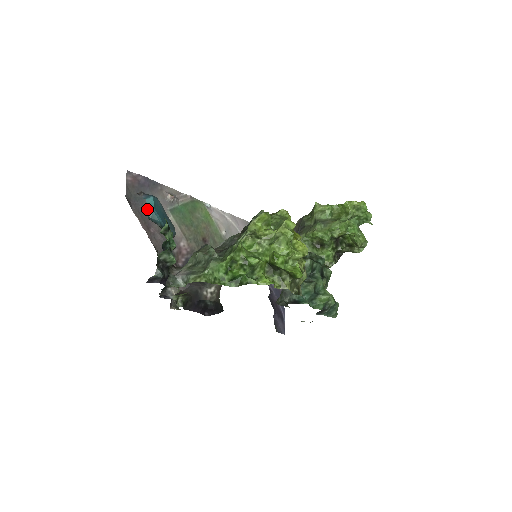
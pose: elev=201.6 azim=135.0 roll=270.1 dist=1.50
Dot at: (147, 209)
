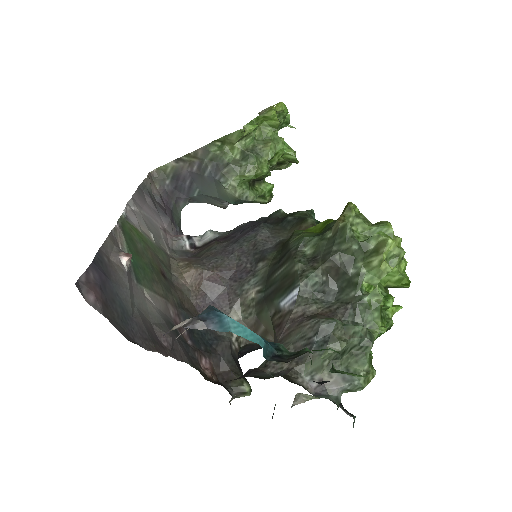
Dot at: (137, 319)
